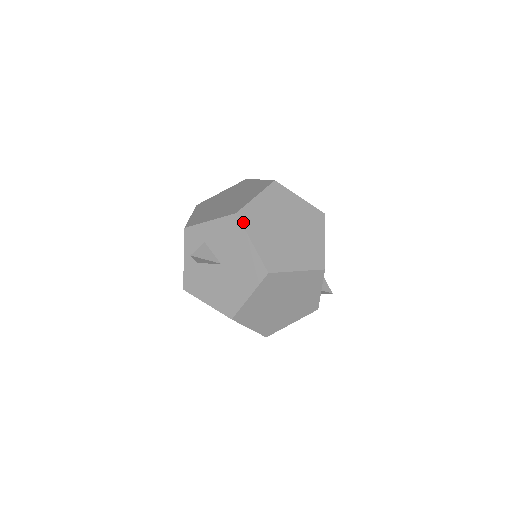
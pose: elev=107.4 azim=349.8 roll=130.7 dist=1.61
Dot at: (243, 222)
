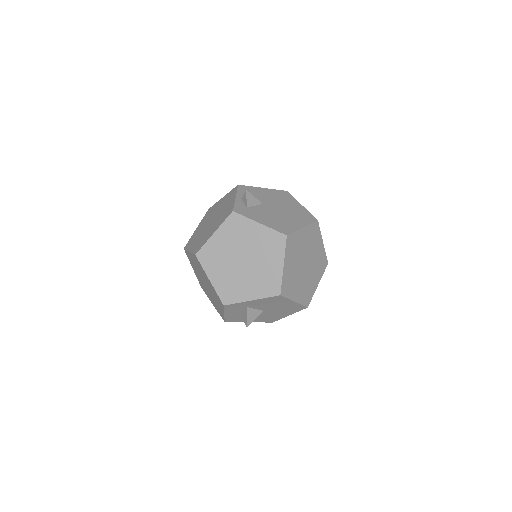
Dot at: (286, 296)
